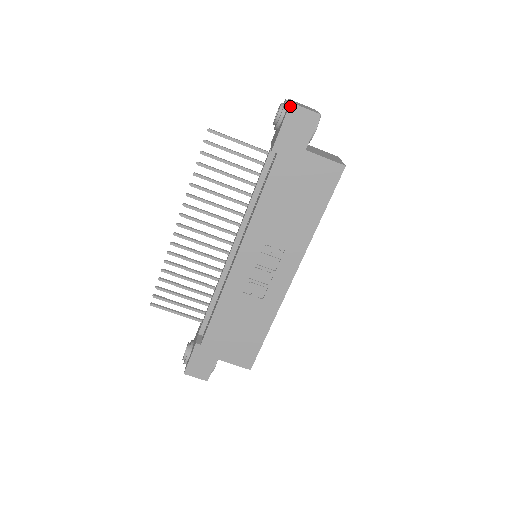
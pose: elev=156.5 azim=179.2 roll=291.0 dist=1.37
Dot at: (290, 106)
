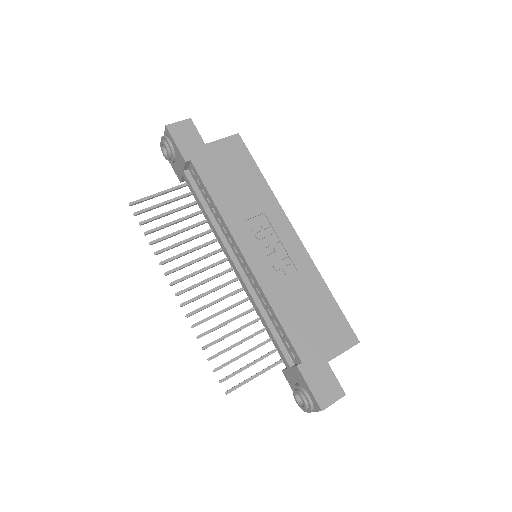
Dot at: (167, 128)
